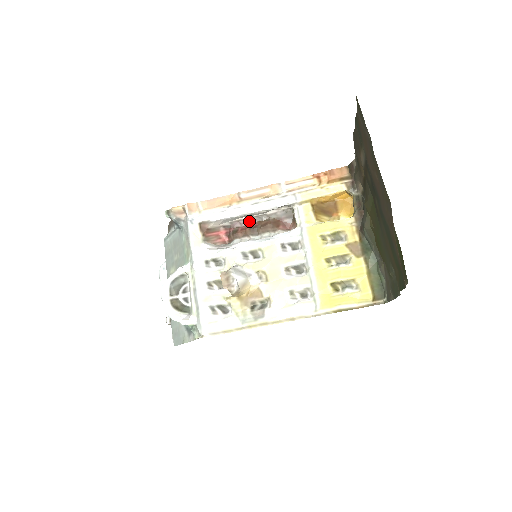
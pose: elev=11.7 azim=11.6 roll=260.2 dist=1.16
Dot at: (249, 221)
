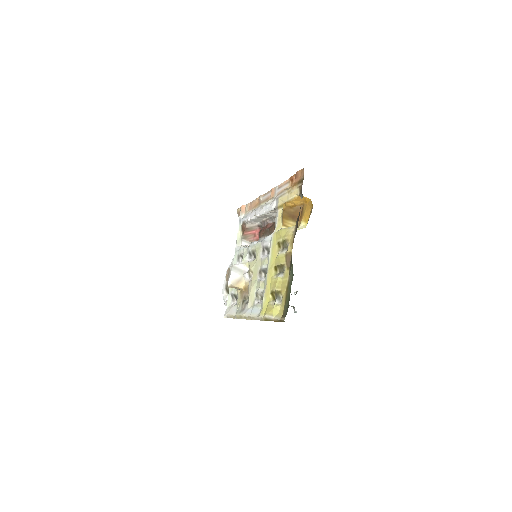
Dot at: (267, 222)
